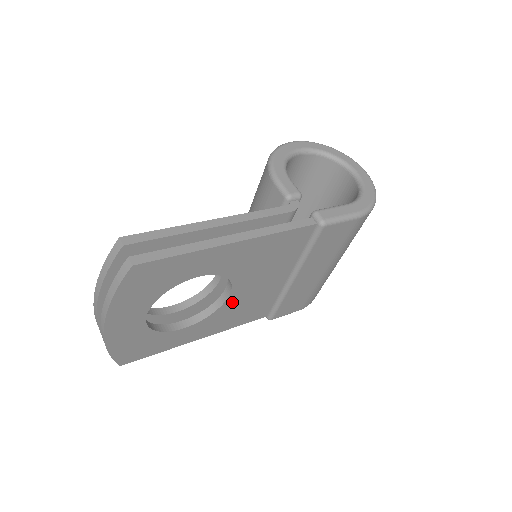
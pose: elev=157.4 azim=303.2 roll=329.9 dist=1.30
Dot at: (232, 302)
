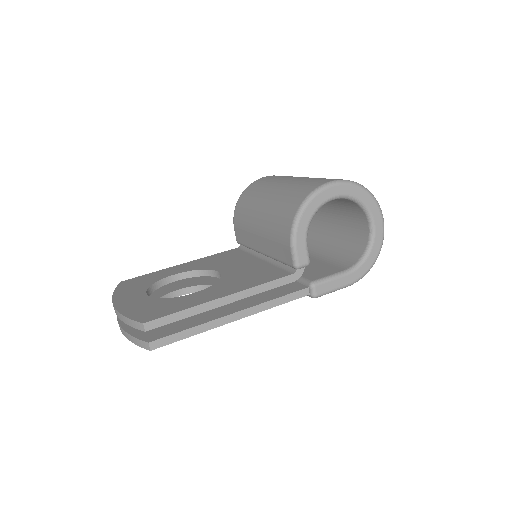
Dot at: occluded
